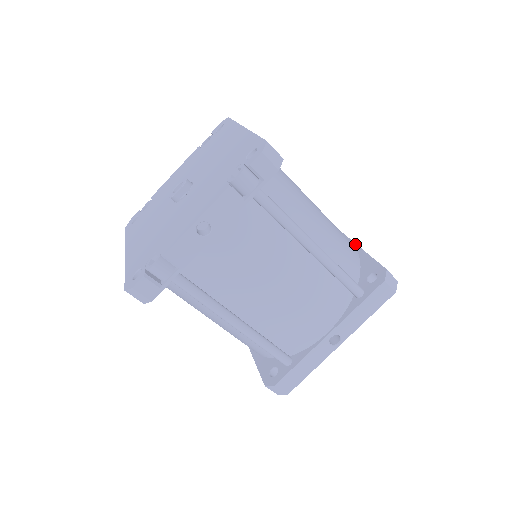
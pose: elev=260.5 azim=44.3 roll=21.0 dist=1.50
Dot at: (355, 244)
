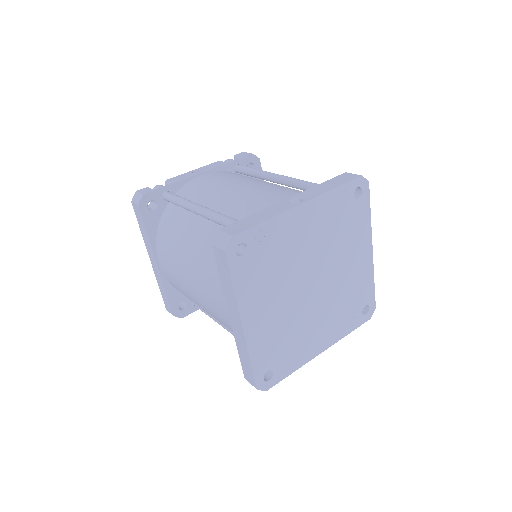
Dot at: occluded
